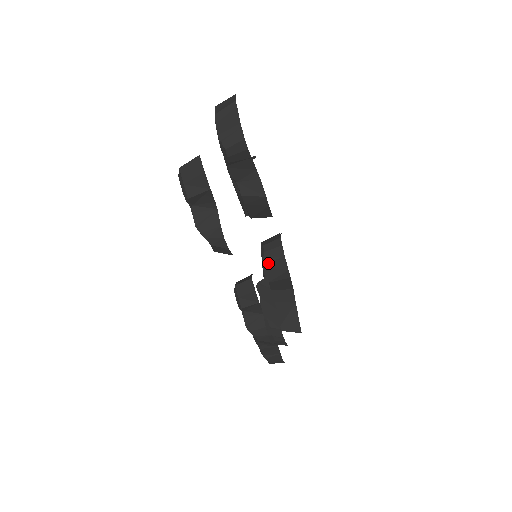
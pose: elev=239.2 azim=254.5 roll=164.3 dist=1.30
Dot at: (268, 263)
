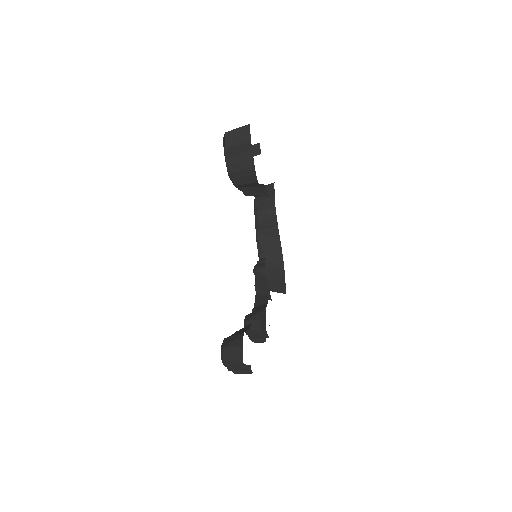
Dot at: (261, 230)
